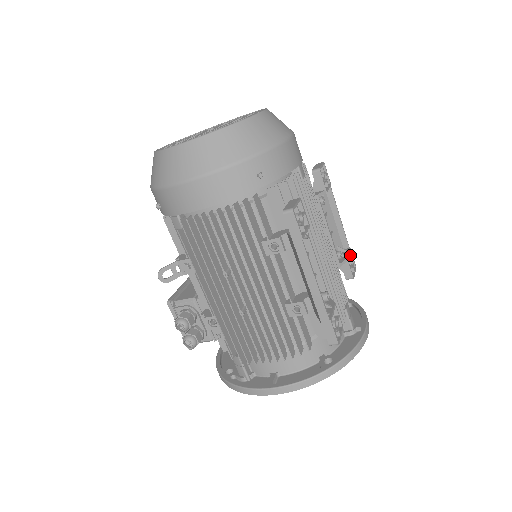
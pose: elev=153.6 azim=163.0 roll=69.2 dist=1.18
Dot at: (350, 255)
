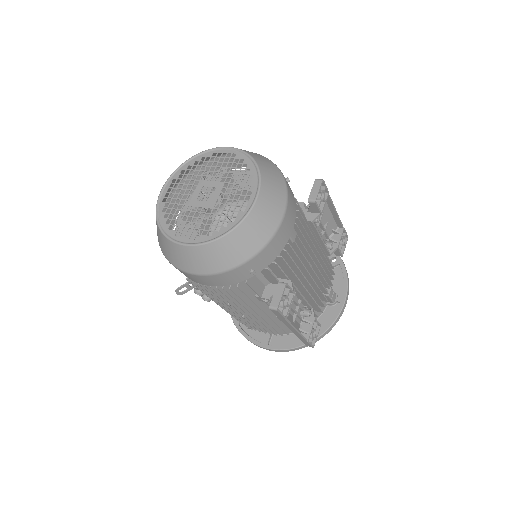
Dot at: (343, 232)
